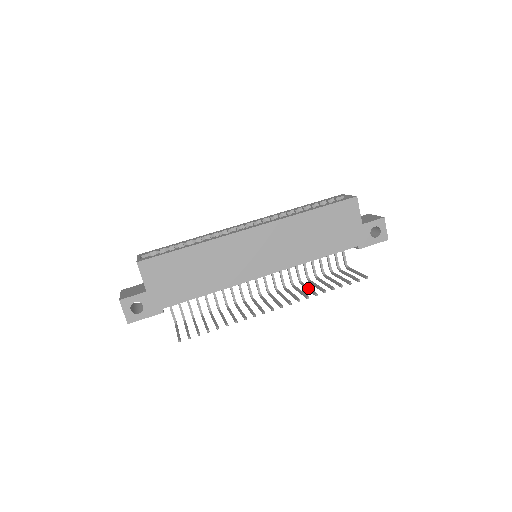
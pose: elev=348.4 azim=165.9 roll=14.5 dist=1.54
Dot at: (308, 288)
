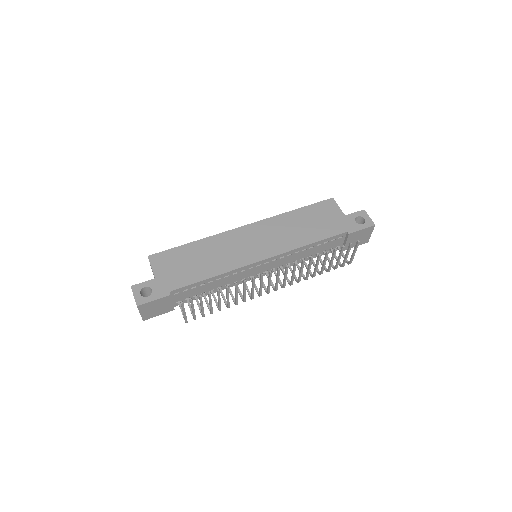
Dot at: (308, 267)
